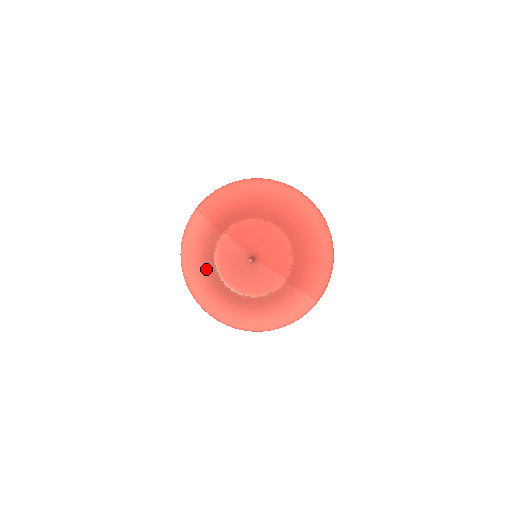
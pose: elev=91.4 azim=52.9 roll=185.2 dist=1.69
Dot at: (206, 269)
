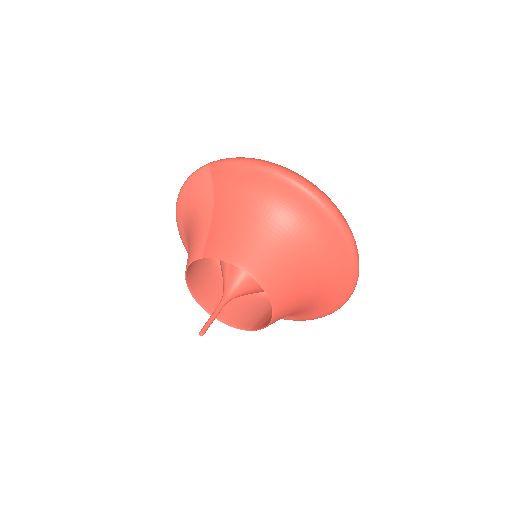
Dot at: occluded
